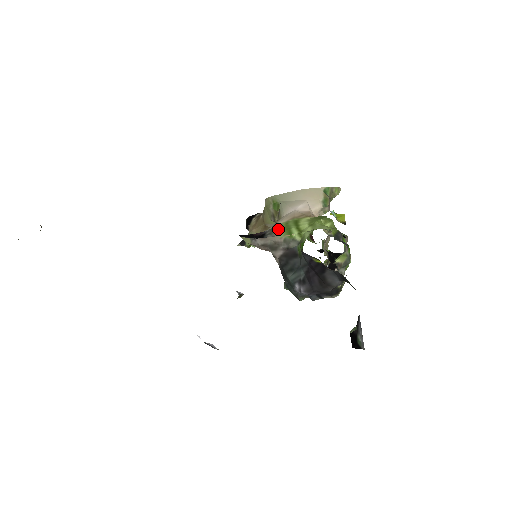
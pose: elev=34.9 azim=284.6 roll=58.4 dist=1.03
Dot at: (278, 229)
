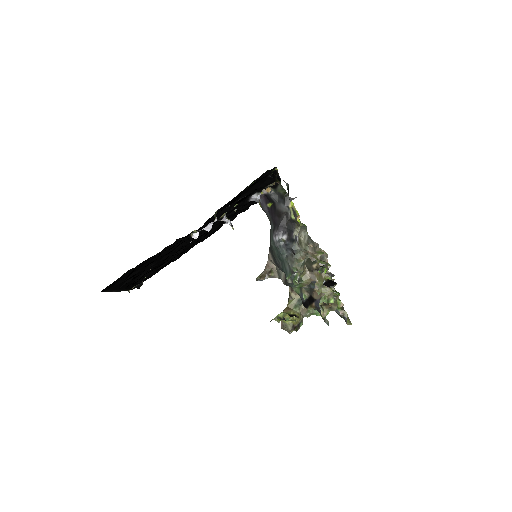
Dot at: occluded
